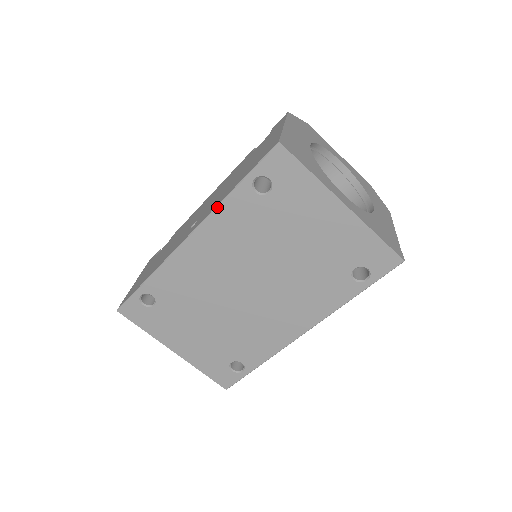
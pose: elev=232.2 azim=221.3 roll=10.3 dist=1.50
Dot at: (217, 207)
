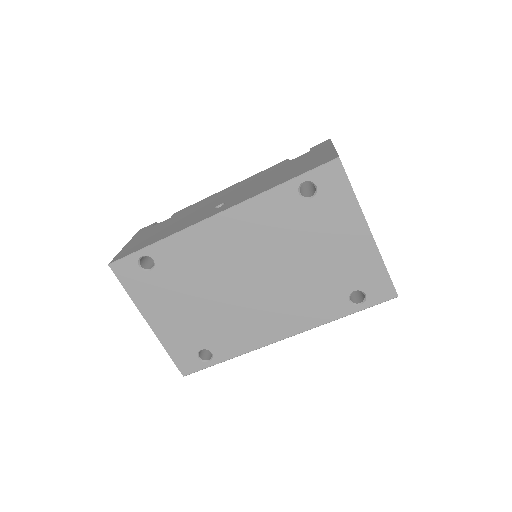
Dot at: (258, 195)
